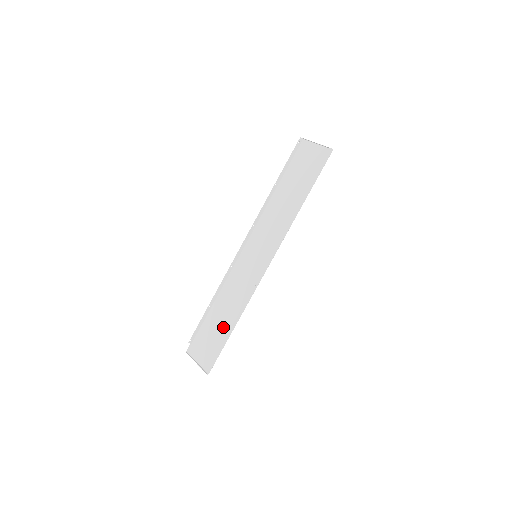
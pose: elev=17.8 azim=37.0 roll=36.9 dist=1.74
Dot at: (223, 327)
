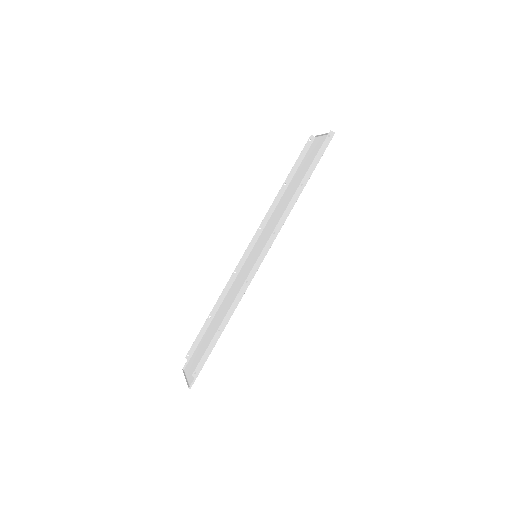
Dot at: occluded
